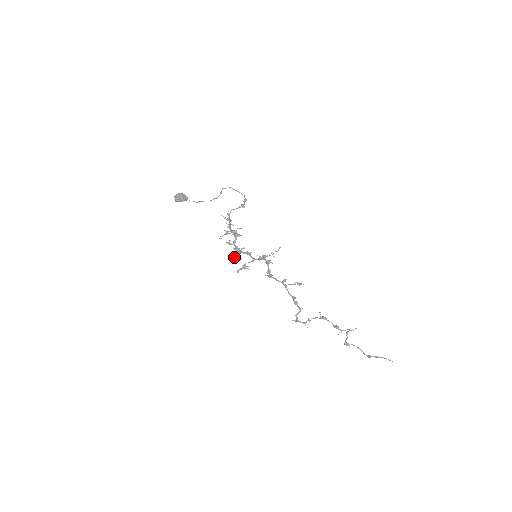
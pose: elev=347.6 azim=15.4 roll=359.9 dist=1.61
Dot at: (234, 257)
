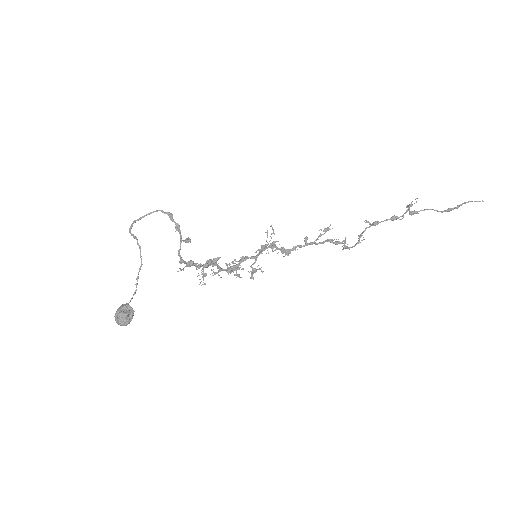
Dot at: (233, 272)
